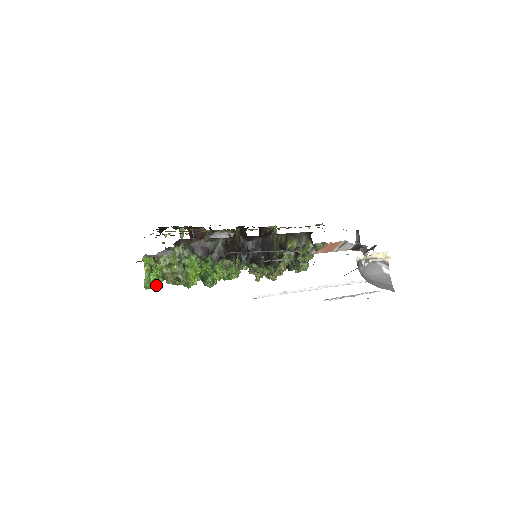
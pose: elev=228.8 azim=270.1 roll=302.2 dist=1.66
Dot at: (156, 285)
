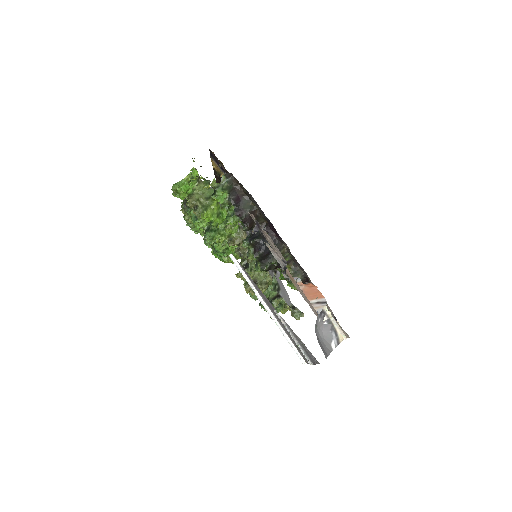
Dot at: (180, 195)
